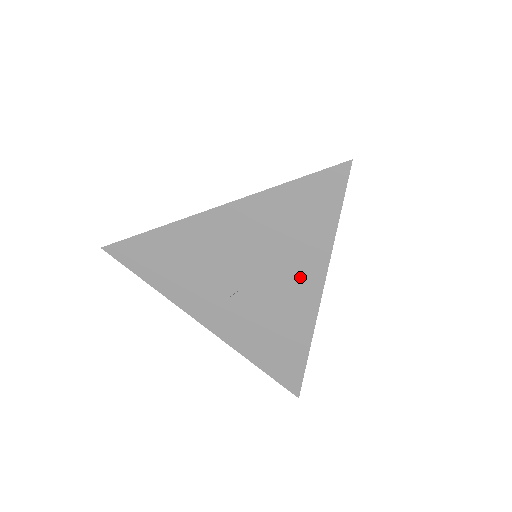
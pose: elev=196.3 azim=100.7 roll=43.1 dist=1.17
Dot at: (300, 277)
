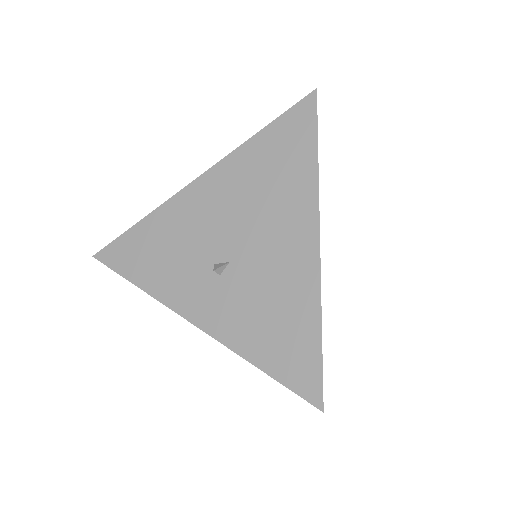
Dot at: (291, 226)
